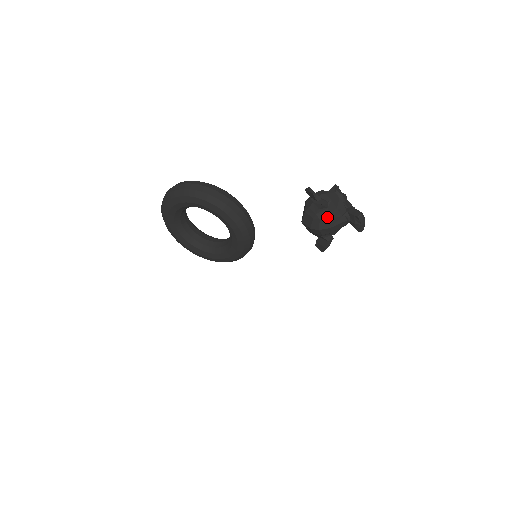
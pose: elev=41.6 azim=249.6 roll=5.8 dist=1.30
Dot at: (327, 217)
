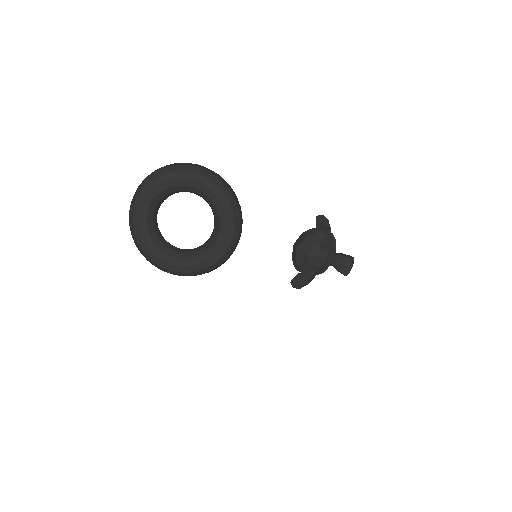
Dot at: (327, 248)
